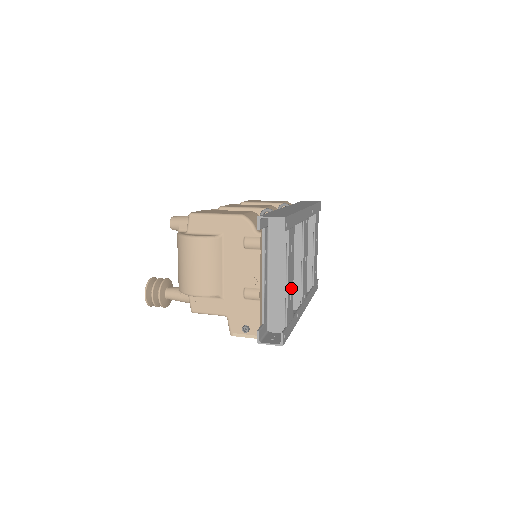
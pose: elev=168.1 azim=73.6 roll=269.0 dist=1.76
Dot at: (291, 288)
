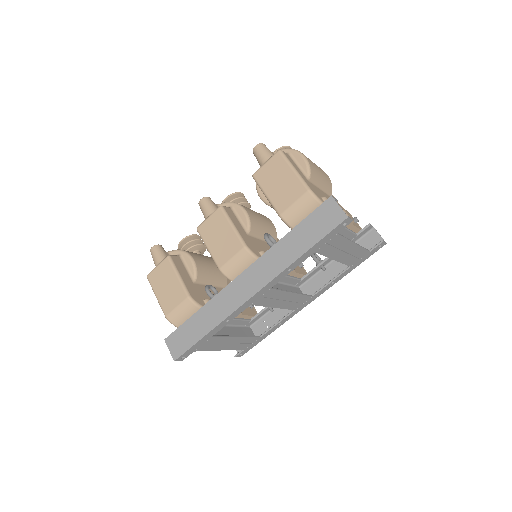
Dot at: (239, 341)
